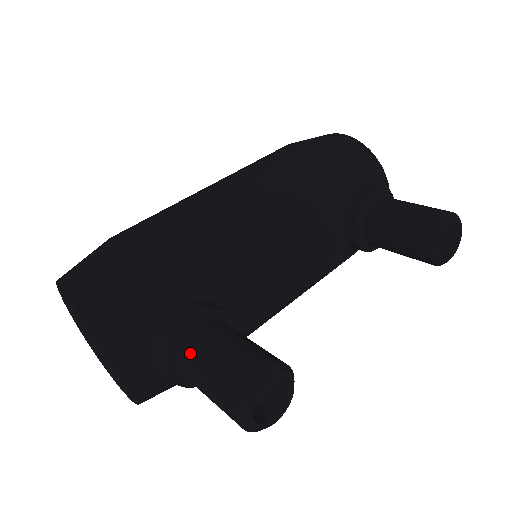
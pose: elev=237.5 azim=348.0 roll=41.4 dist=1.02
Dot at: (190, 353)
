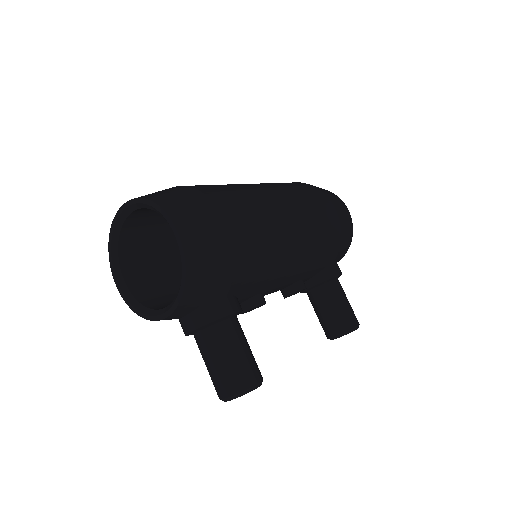
Dot at: (220, 336)
